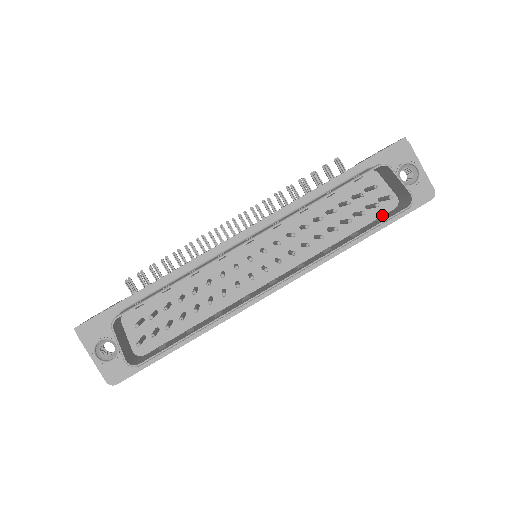
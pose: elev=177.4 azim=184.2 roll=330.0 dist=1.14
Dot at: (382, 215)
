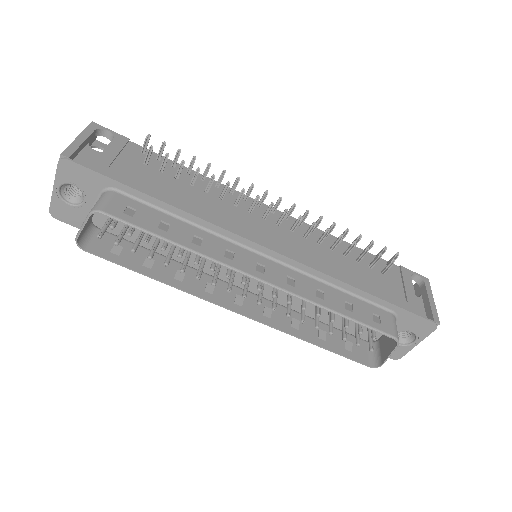
Dot at: occluded
